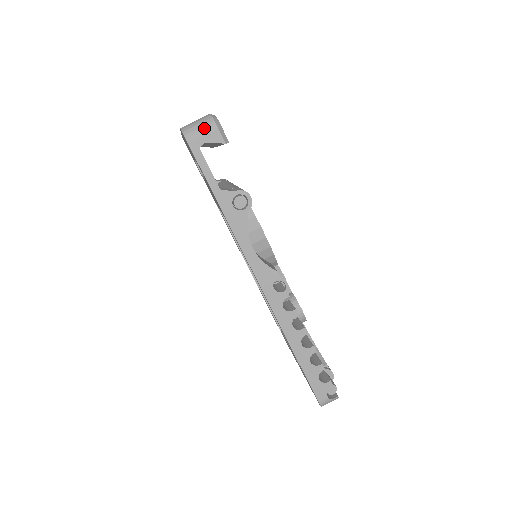
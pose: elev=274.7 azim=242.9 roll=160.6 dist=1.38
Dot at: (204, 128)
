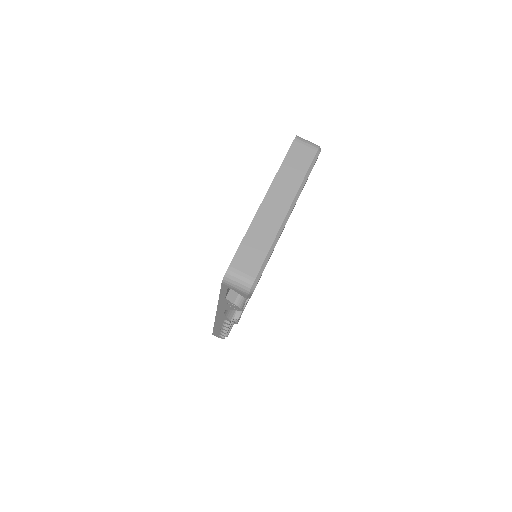
Dot at: (239, 288)
